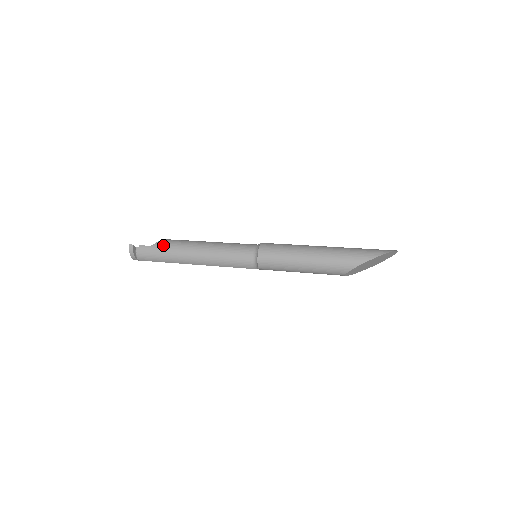
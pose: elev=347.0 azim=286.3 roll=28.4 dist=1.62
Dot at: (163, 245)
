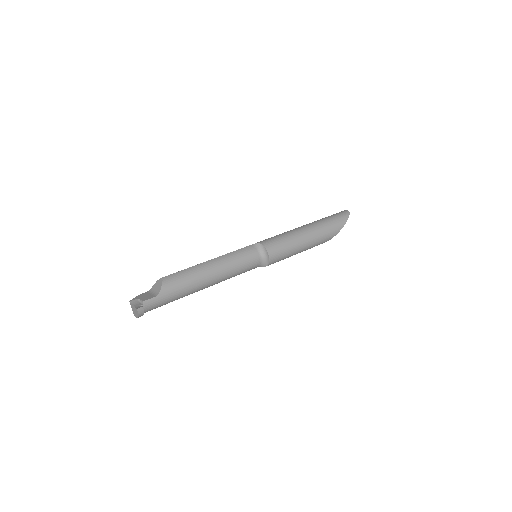
Dot at: (171, 288)
